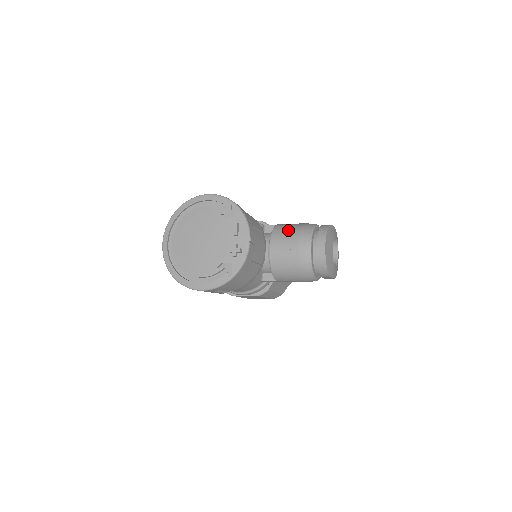
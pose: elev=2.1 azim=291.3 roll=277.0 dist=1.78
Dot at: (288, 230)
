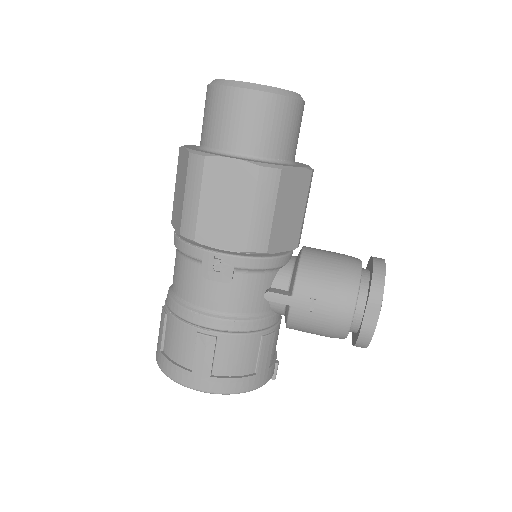
Dot at: occluded
